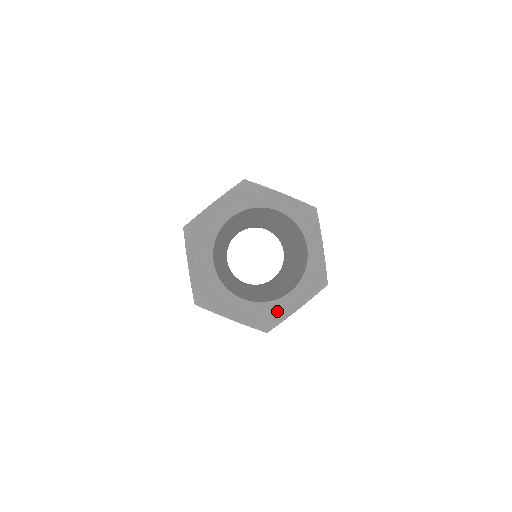
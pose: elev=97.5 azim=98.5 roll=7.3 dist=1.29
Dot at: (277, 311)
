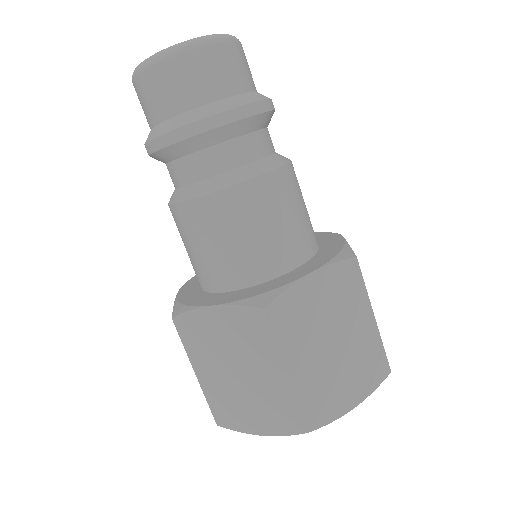
Dot at: (231, 36)
